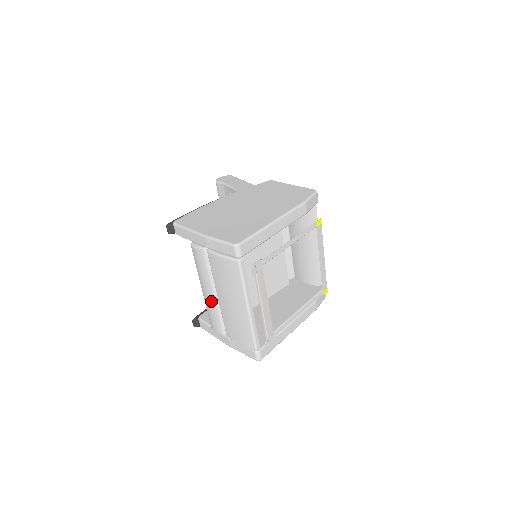
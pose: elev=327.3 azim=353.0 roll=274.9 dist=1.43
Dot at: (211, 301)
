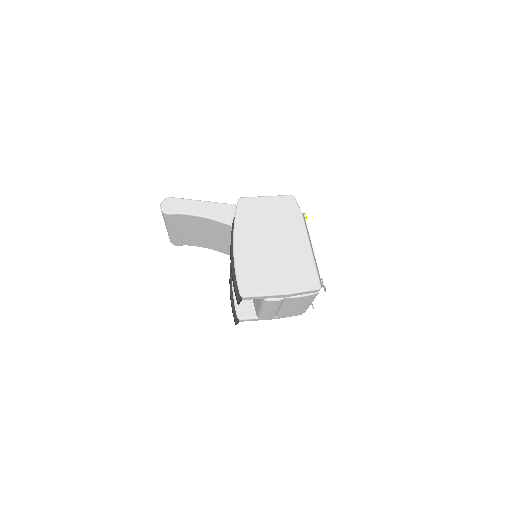
Dot at: (273, 313)
